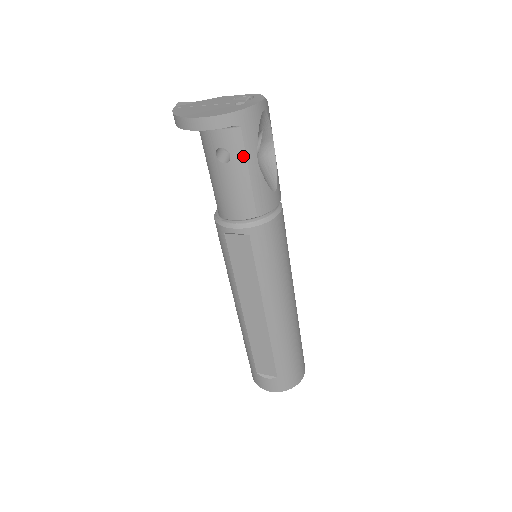
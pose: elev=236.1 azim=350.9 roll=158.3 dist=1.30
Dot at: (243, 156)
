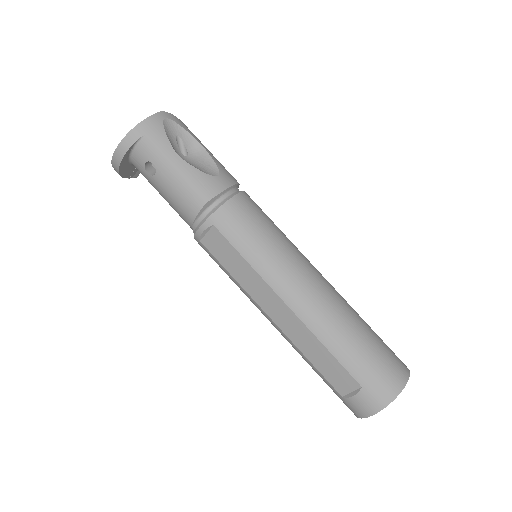
Dot at: (162, 157)
